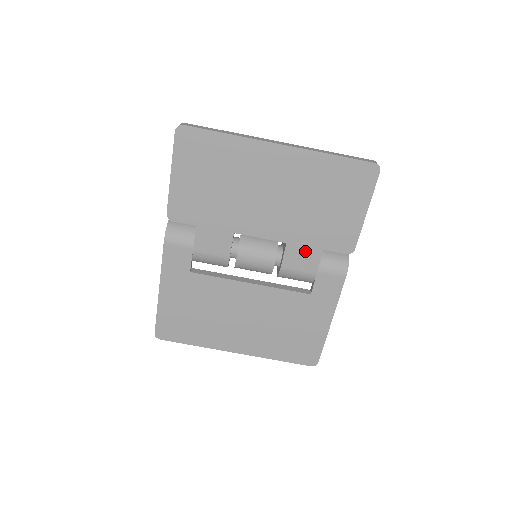
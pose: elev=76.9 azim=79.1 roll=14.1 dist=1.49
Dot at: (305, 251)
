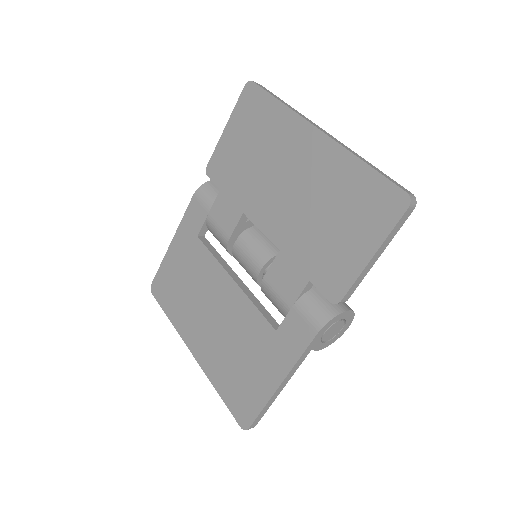
Dot at: (292, 271)
